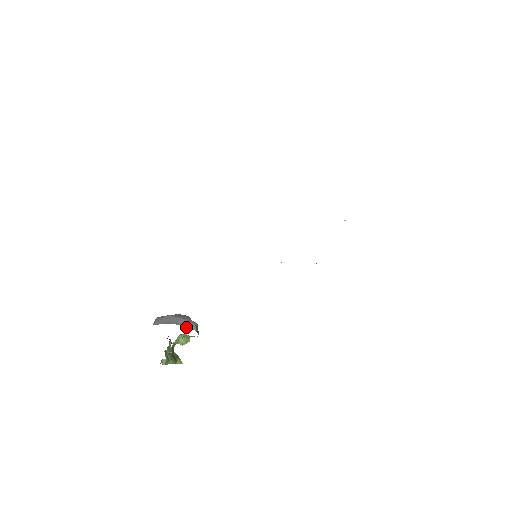
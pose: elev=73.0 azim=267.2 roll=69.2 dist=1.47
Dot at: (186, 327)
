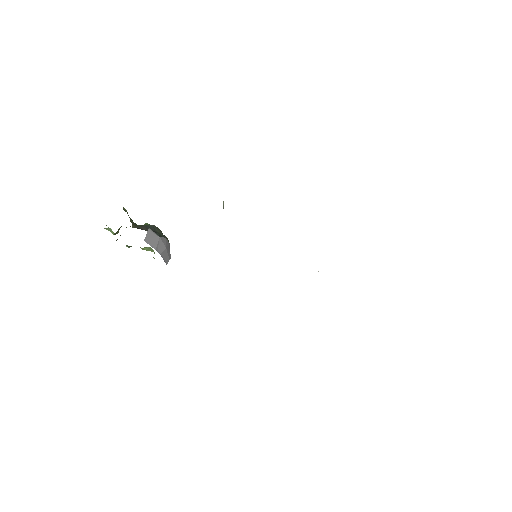
Dot at: occluded
